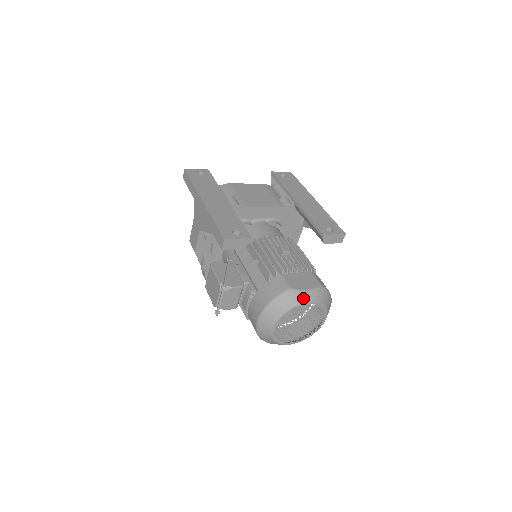
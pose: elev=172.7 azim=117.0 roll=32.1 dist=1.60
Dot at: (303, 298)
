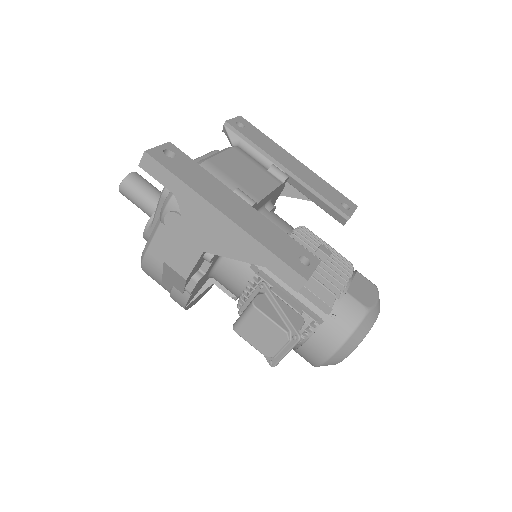
Dot at: (376, 313)
